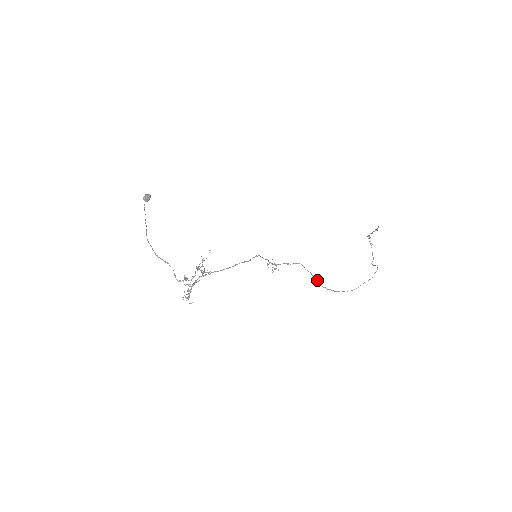
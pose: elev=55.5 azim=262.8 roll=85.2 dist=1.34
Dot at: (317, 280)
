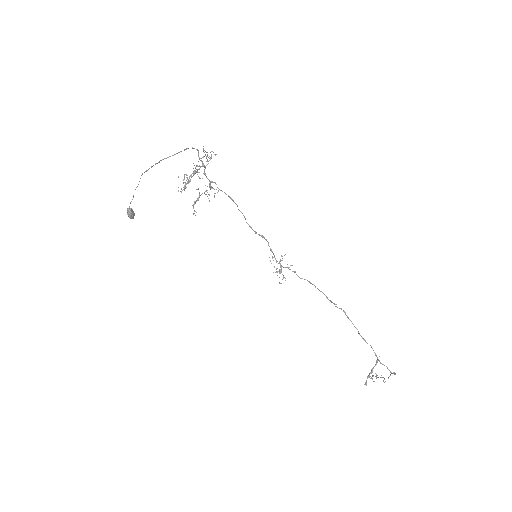
Dot at: (332, 302)
